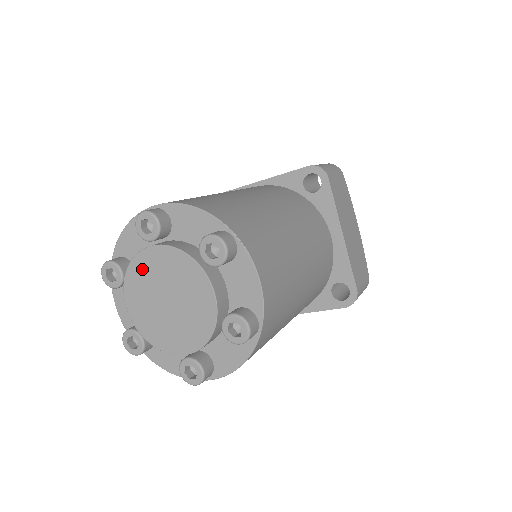
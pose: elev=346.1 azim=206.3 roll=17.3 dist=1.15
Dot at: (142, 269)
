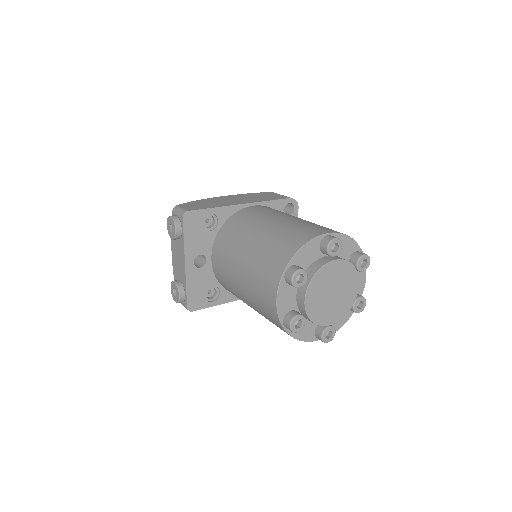
Dot at: (325, 274)
